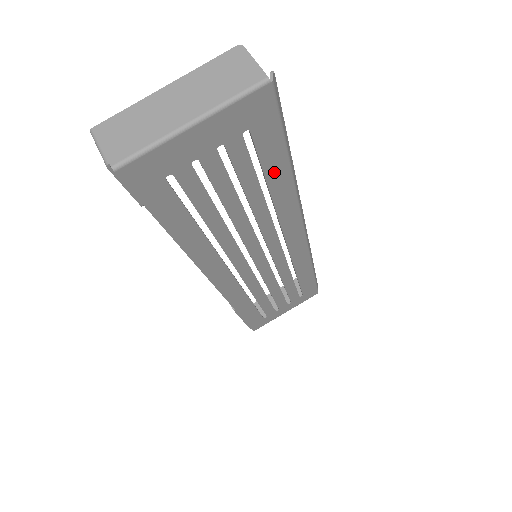
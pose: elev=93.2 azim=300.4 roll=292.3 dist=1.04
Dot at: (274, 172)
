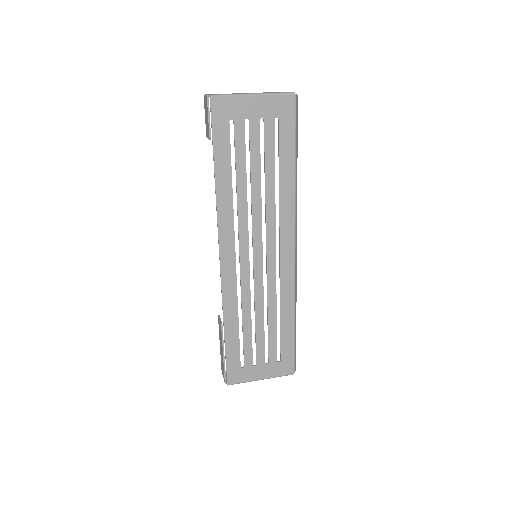
Dot at: (285, 164)
